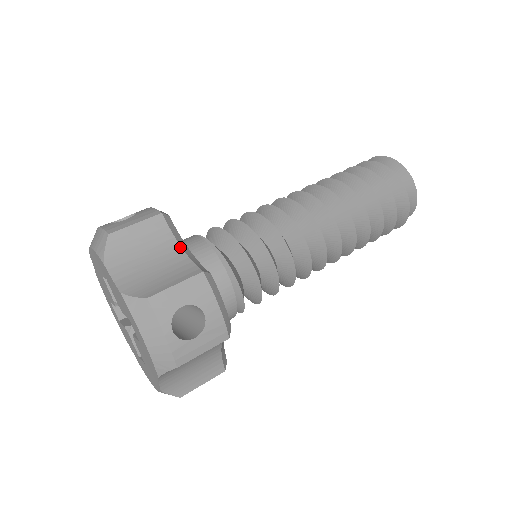
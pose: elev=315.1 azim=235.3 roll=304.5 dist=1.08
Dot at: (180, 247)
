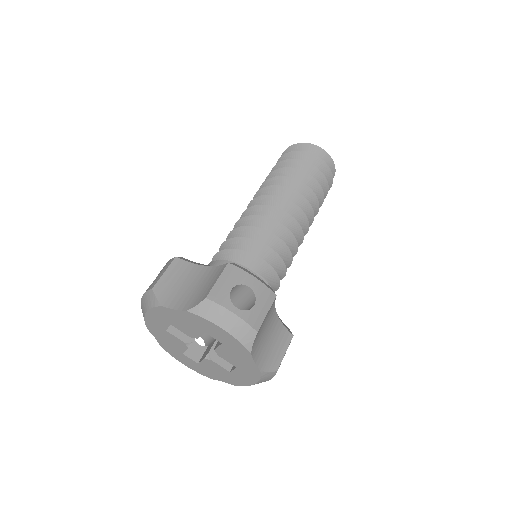
Dot at: (277, 315)
